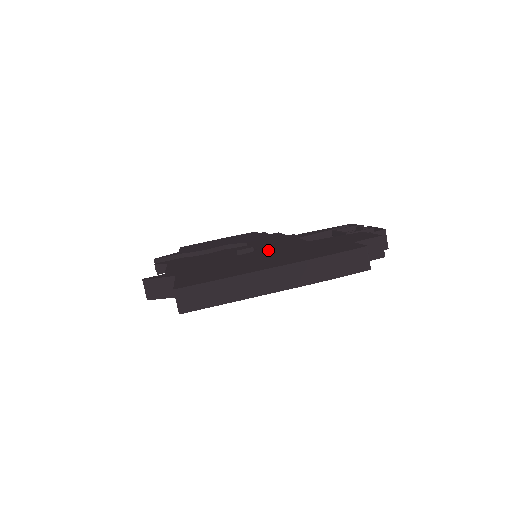
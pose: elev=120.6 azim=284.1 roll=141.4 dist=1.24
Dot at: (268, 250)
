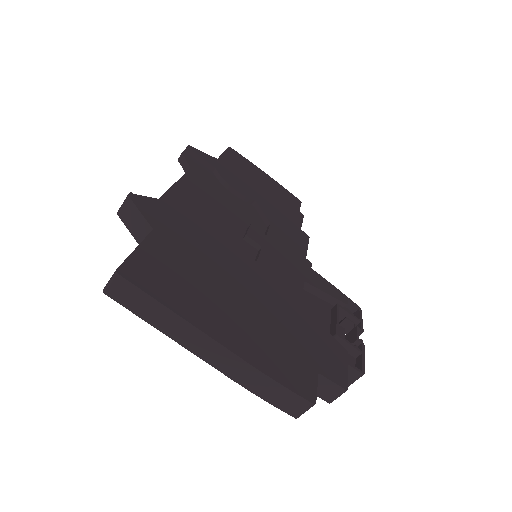
Dot at: (260, 279)
